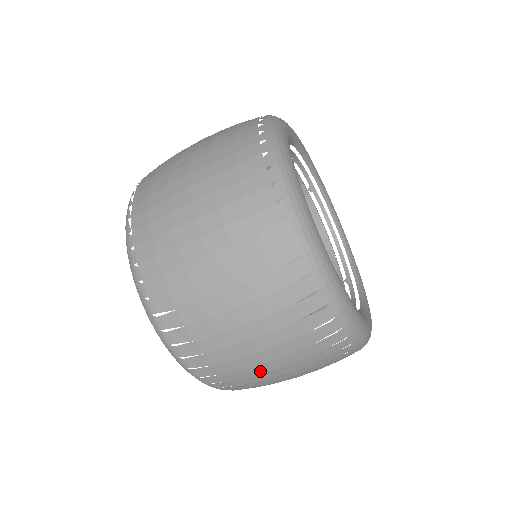
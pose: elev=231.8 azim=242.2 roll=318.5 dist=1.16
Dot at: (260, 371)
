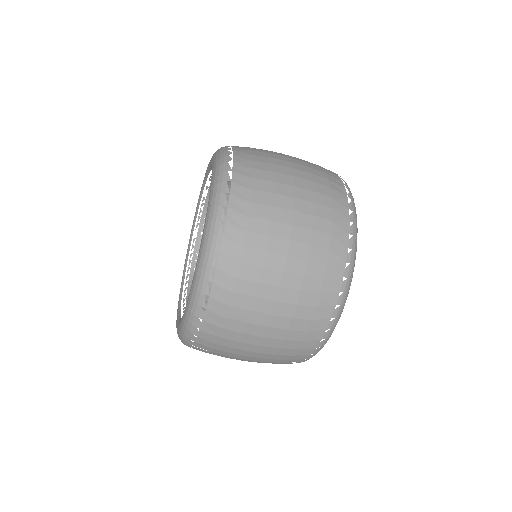
Dot at: occluded
